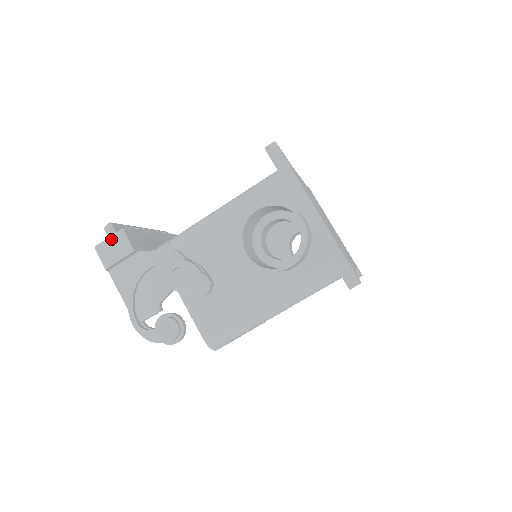
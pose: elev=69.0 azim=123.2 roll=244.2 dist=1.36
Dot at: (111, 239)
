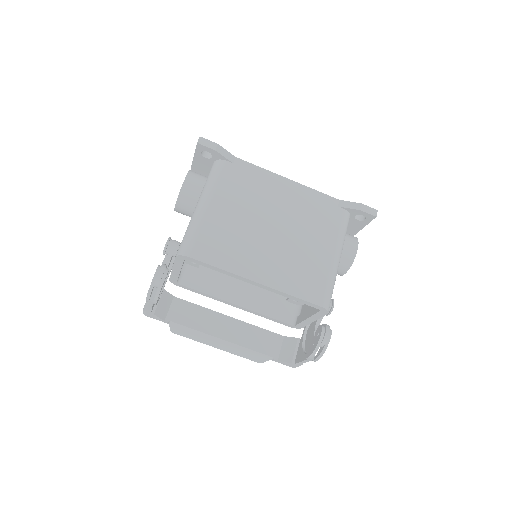
Dot at: occluded
